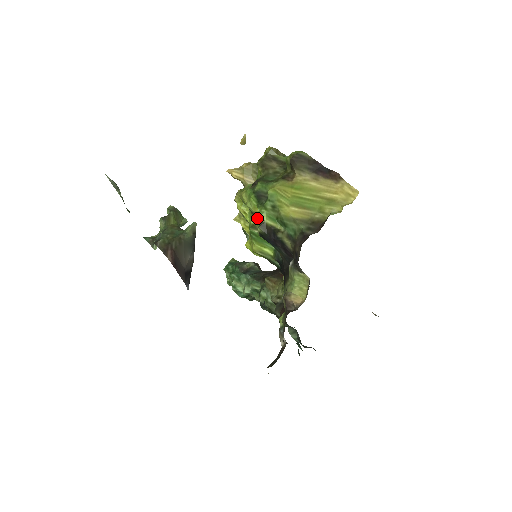
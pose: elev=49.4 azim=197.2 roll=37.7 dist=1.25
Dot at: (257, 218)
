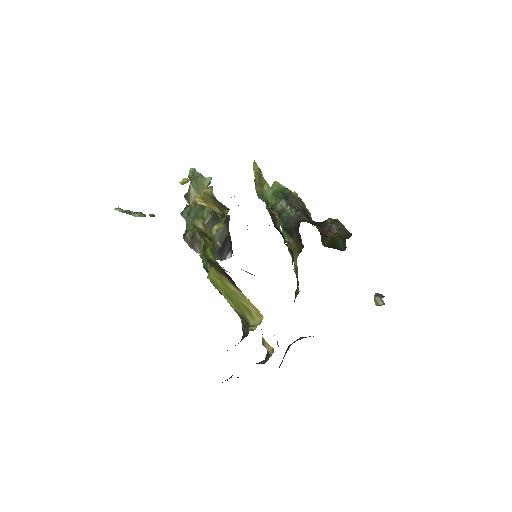
Dot at: occluded
